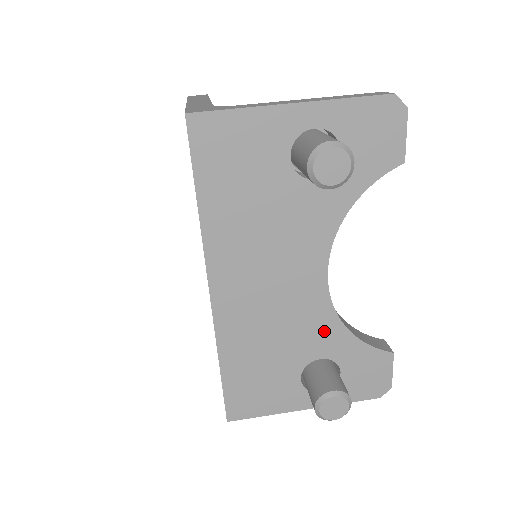
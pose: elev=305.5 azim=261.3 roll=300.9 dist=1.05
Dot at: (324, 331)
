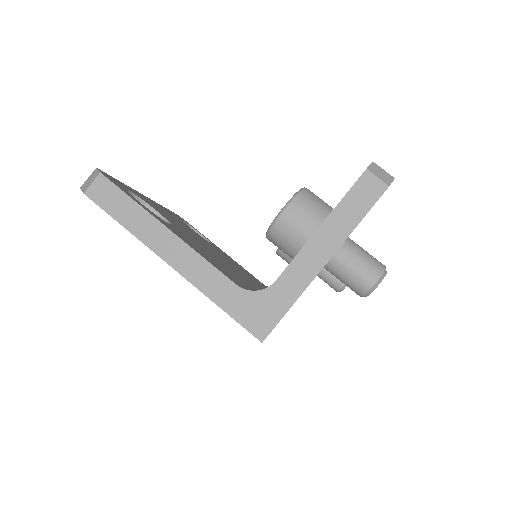
Dot at: occluded
